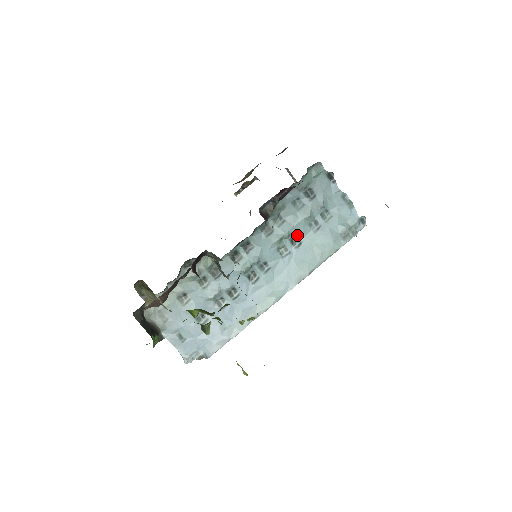
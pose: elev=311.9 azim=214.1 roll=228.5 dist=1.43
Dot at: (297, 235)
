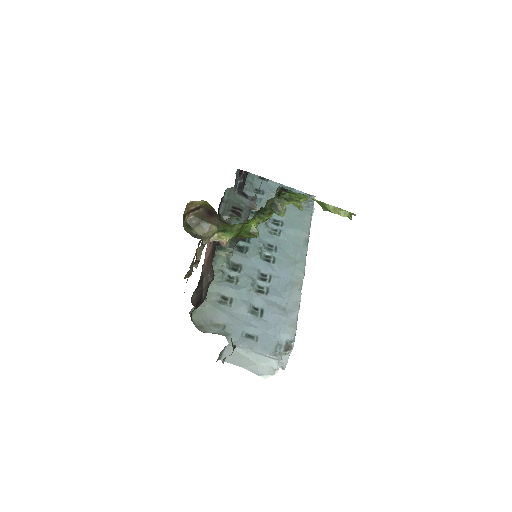
Dot at: (274, 218)
